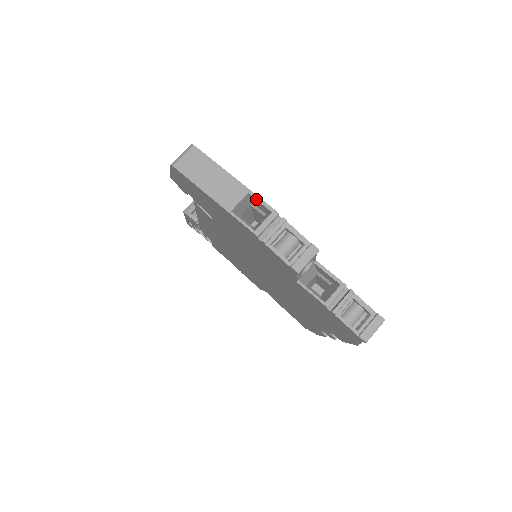
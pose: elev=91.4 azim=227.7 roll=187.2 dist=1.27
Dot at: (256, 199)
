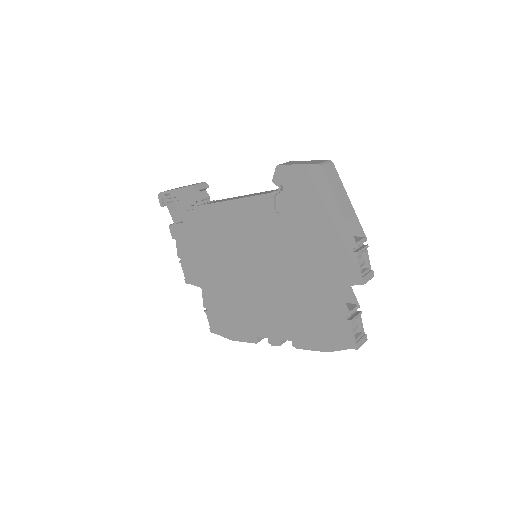
Dot at: (359, 223)
